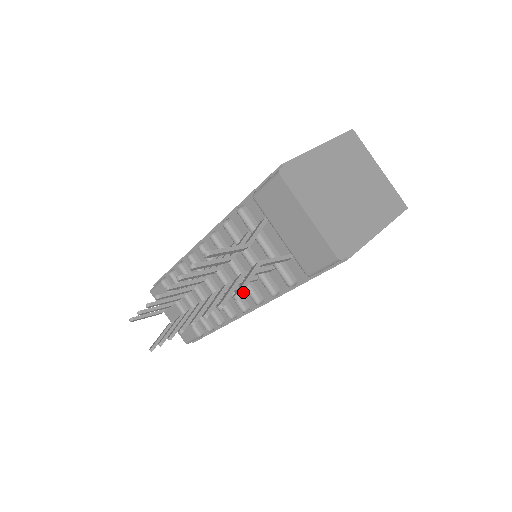
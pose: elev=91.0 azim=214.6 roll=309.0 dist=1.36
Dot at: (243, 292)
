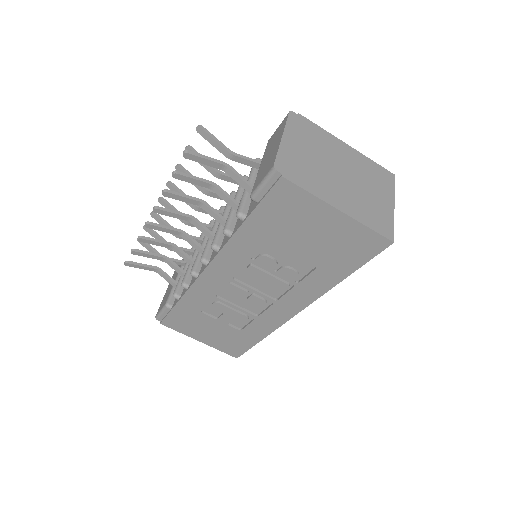
Dot at: occluded
